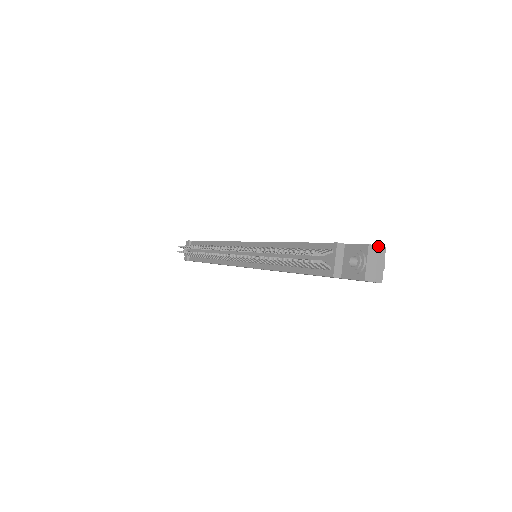
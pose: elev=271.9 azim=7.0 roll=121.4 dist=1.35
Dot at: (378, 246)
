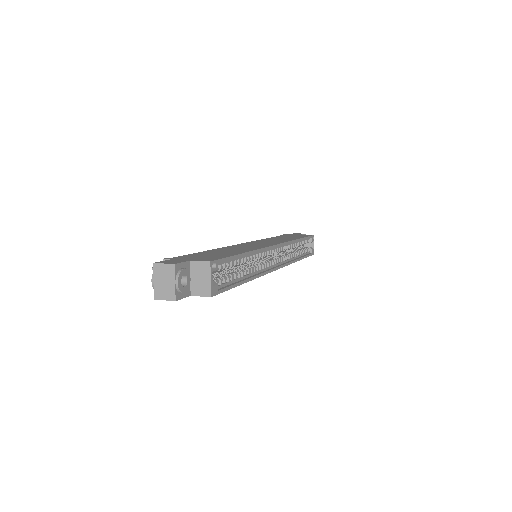
Dot at: (165, 264)
